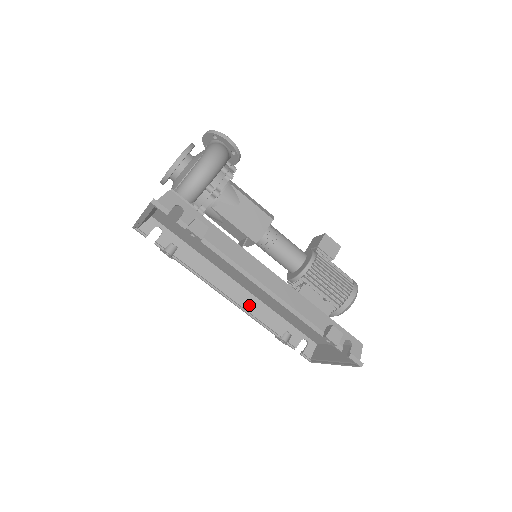
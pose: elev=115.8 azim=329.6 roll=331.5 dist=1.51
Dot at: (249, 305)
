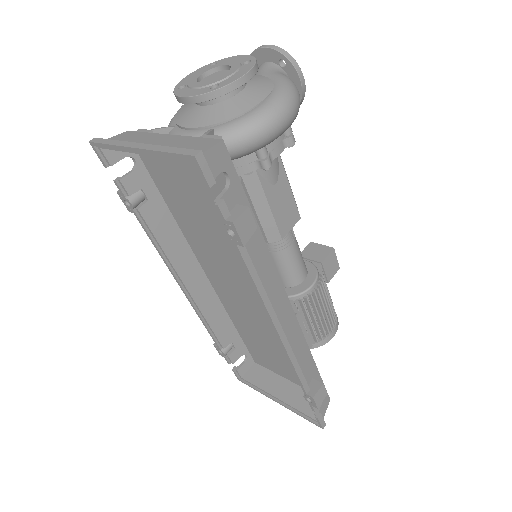
Dot at: (205, 304)
